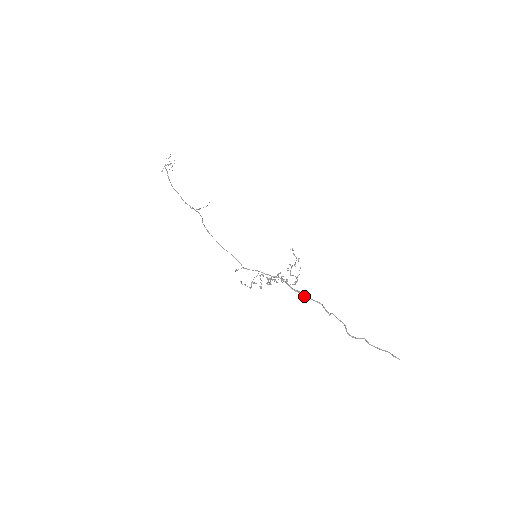
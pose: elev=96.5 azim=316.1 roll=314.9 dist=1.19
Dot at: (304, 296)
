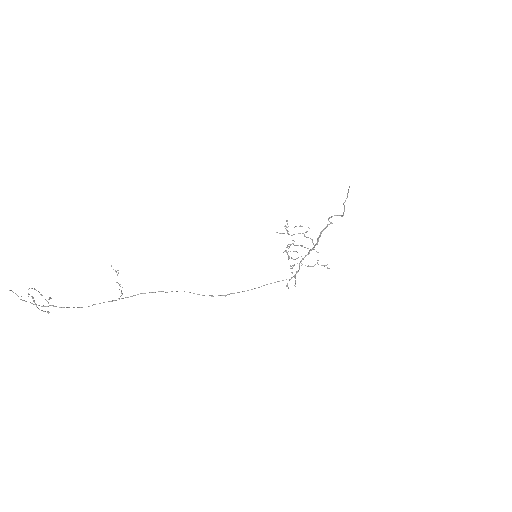
Dot at: occluded
